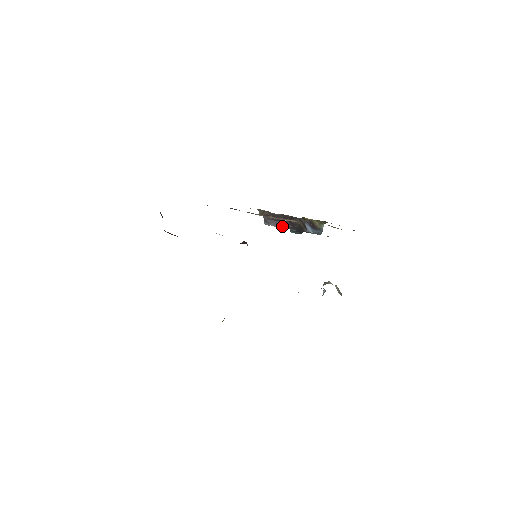
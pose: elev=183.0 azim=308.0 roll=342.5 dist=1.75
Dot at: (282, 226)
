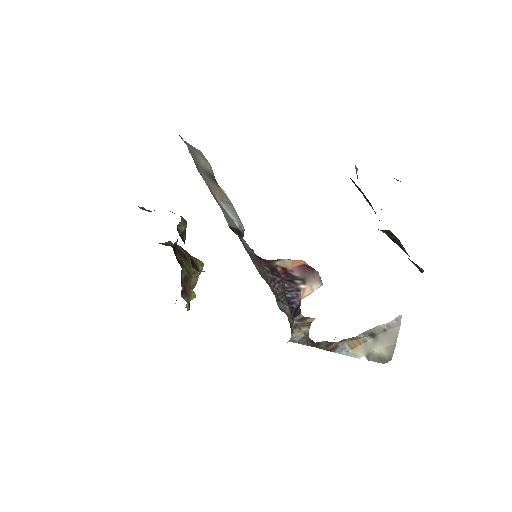
Dot at: (369, 203)
